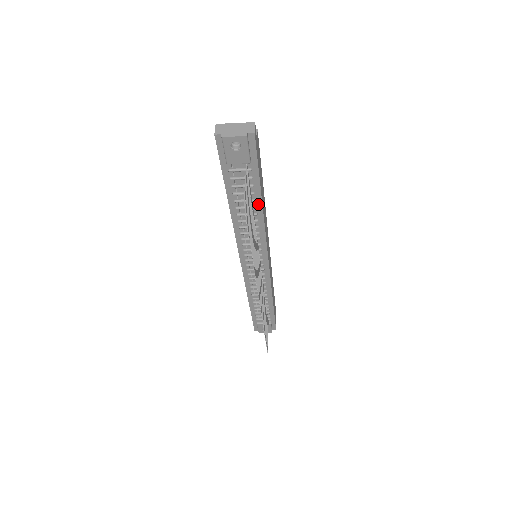
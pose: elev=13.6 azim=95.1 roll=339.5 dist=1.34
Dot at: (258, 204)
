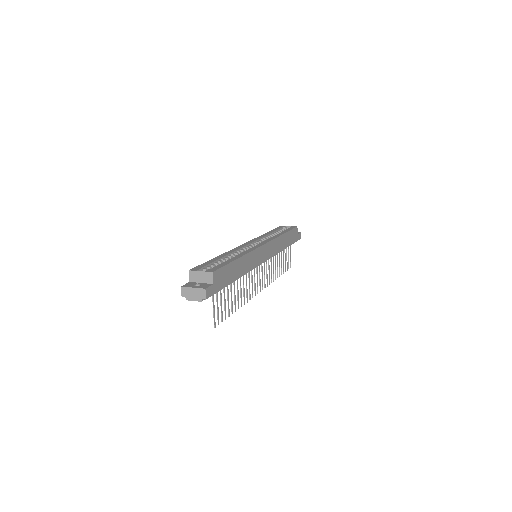
Dot at: occluded
